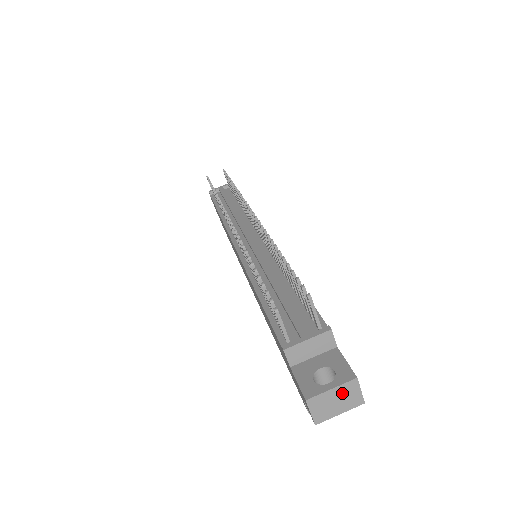
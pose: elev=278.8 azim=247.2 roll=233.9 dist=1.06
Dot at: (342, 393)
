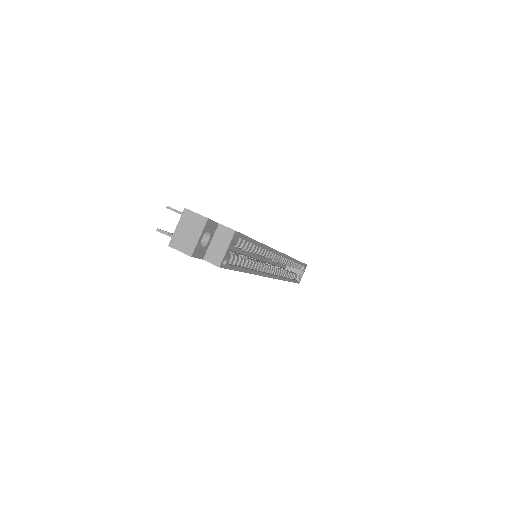
Dot at: (186, 224)
